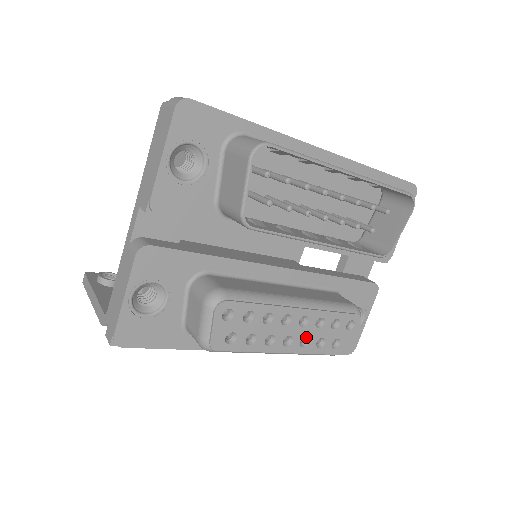
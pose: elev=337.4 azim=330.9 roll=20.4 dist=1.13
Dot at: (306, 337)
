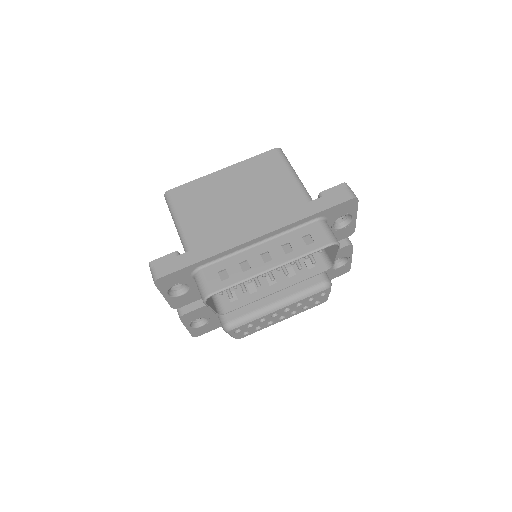
Dot at: (294, 310)
